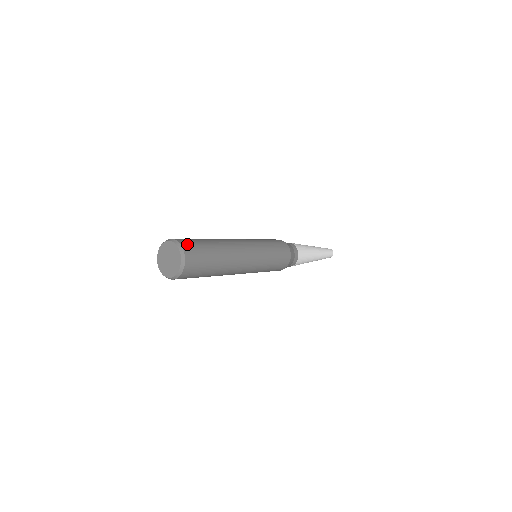
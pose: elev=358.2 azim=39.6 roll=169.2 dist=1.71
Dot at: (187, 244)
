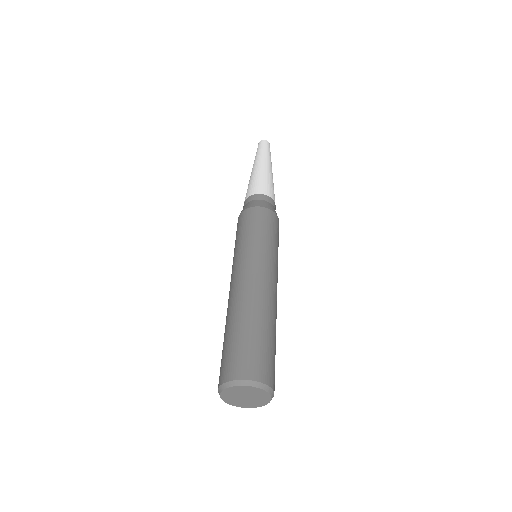
Dot at: (264, 372)
